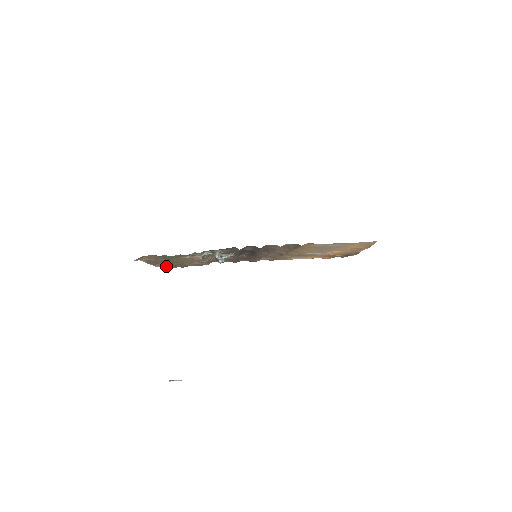
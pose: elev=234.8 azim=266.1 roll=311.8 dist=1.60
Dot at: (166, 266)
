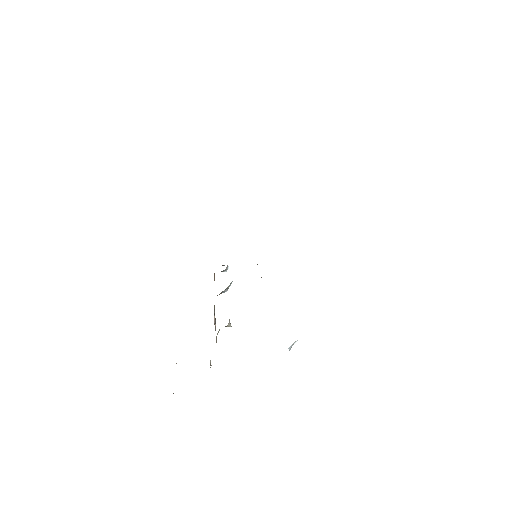
Dot at: occluded
